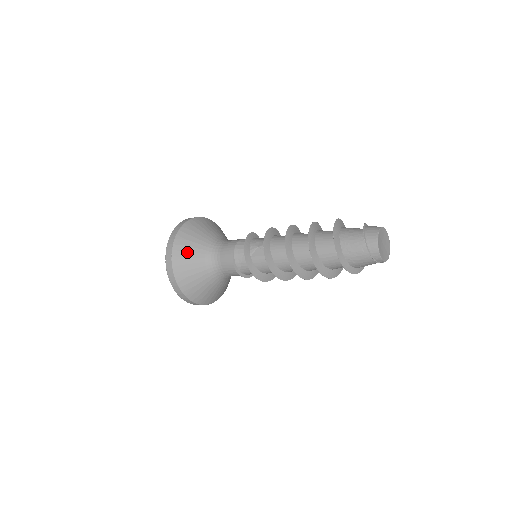
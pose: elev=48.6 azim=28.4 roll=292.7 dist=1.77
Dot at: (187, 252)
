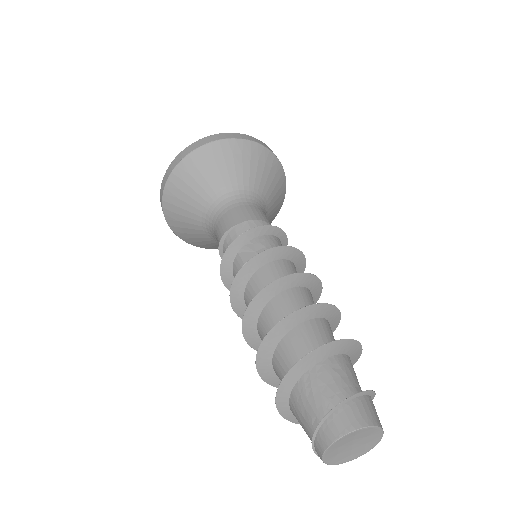
Dot at: (200, 172)
